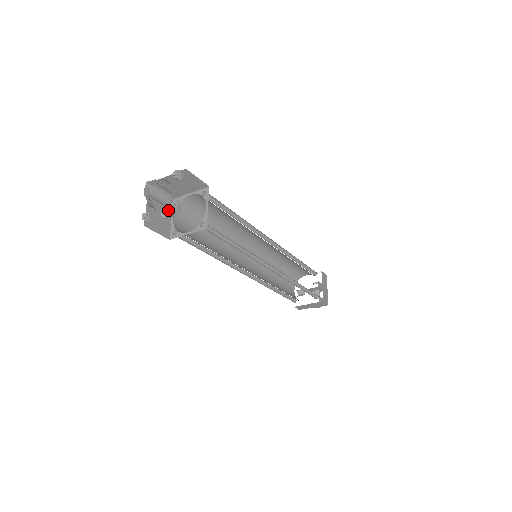
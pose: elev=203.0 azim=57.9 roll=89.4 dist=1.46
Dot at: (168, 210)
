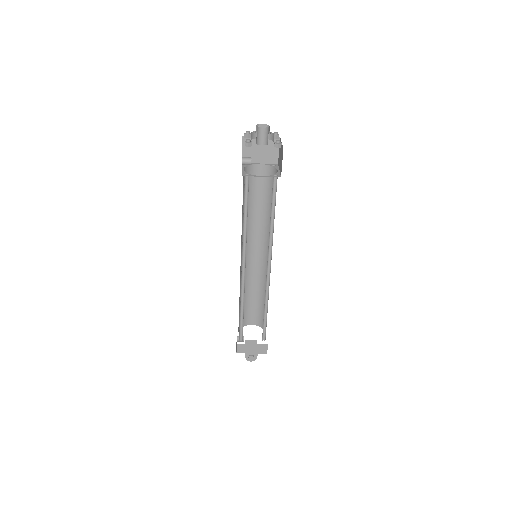
Dot at: (250, 157)
